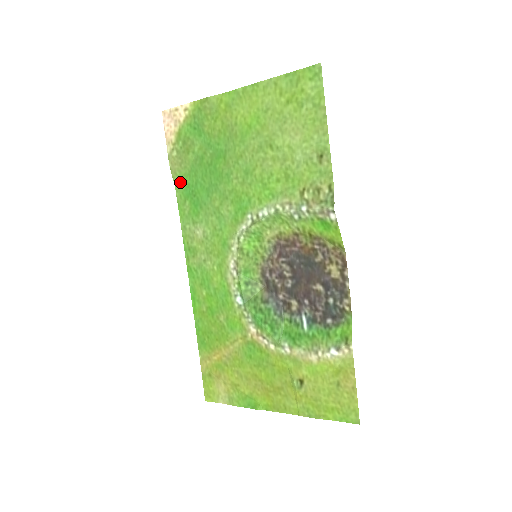
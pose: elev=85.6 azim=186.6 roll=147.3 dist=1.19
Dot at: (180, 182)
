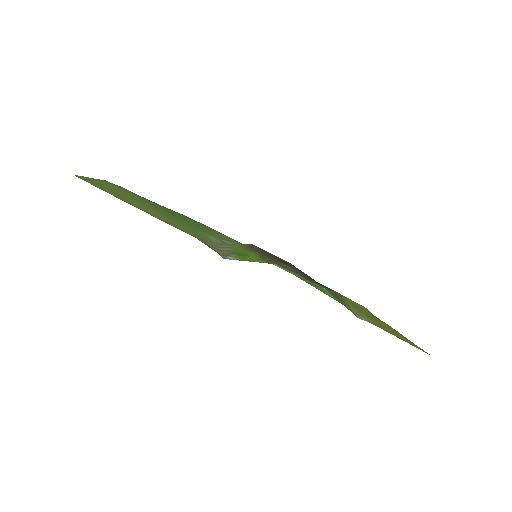
Dot at: (181, 214)
